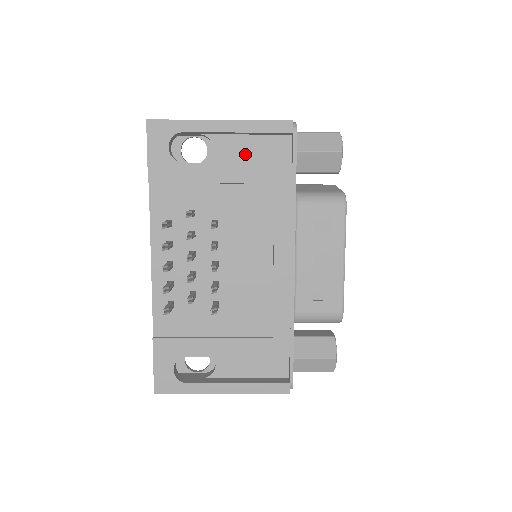
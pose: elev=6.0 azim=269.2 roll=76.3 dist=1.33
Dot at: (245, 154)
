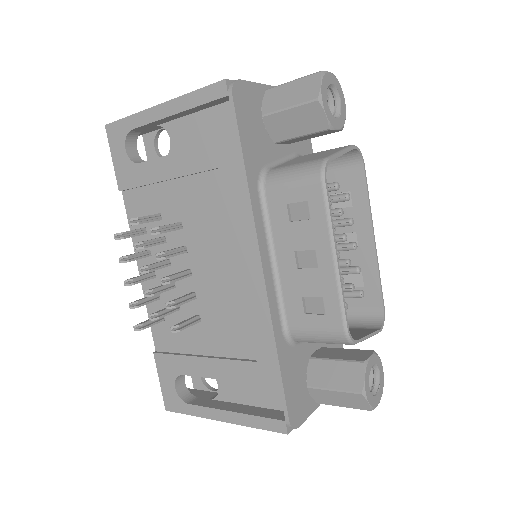
Dot at: (198, 137)
